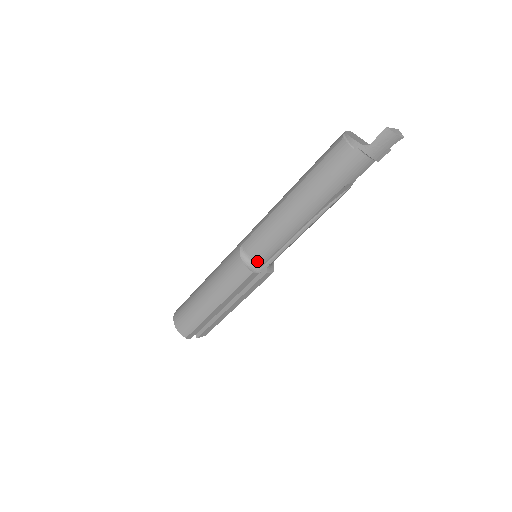
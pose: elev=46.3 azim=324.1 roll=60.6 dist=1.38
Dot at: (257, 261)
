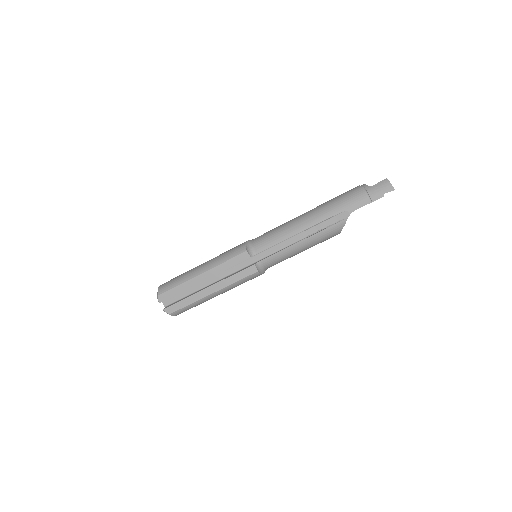
Dot at: (255, 248)
